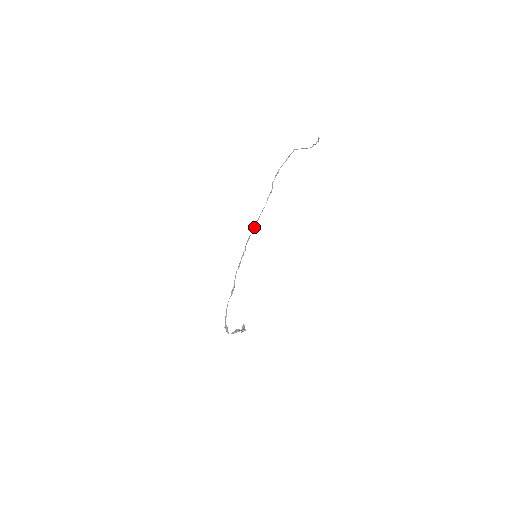
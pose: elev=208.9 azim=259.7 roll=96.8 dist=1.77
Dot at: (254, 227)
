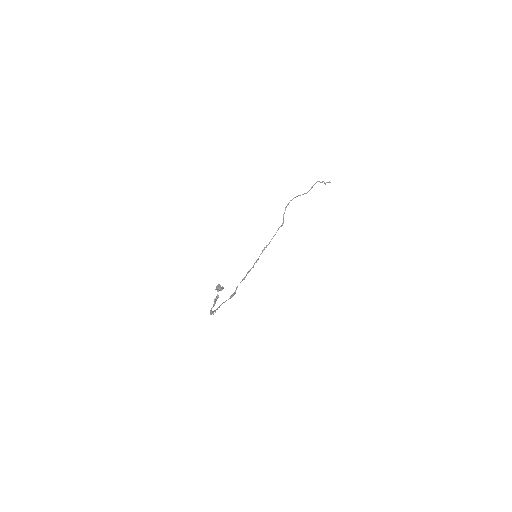
Dot at: (264, 249)
